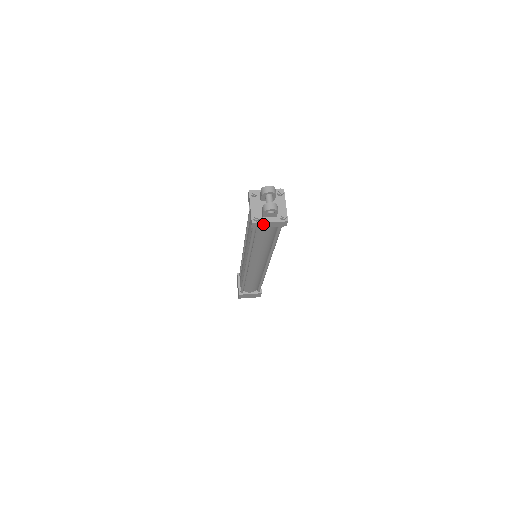
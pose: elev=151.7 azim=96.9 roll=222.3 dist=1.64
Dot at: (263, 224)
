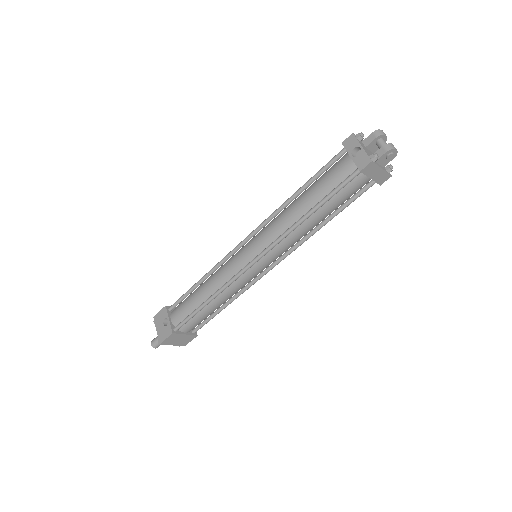
Dot at: (374, 170)
